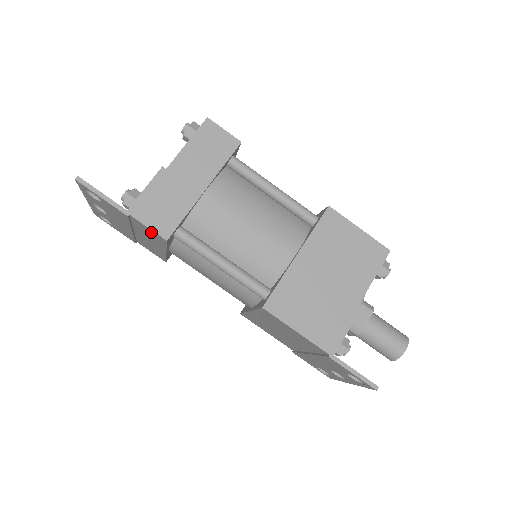
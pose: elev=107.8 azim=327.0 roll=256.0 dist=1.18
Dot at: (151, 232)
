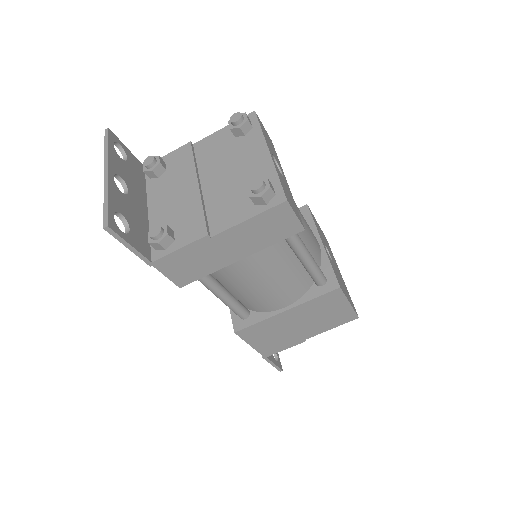
Dot at: occluded
